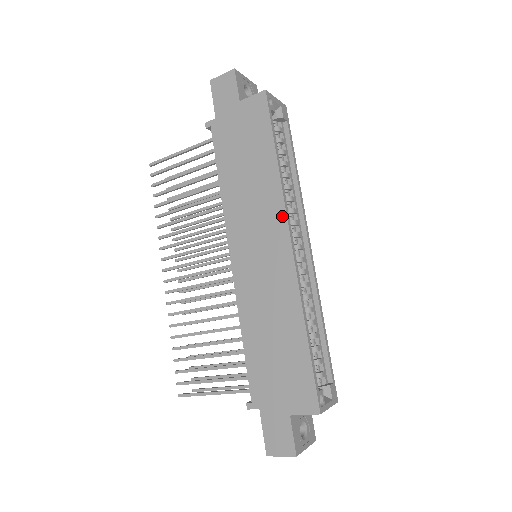
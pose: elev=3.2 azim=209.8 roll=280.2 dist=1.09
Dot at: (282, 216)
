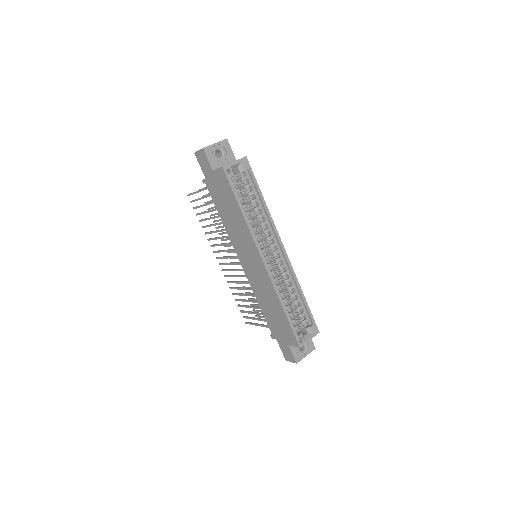
Dot at: (254, 245)
